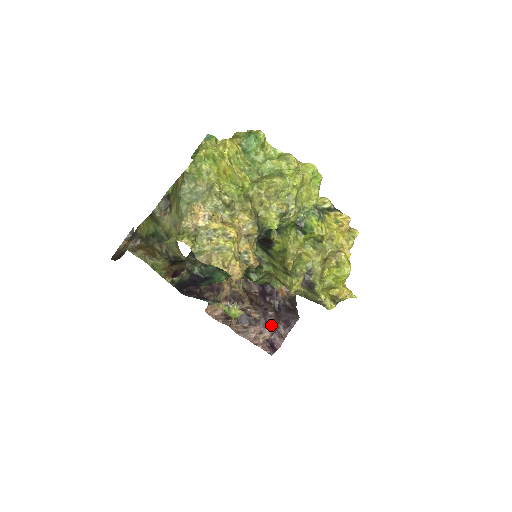
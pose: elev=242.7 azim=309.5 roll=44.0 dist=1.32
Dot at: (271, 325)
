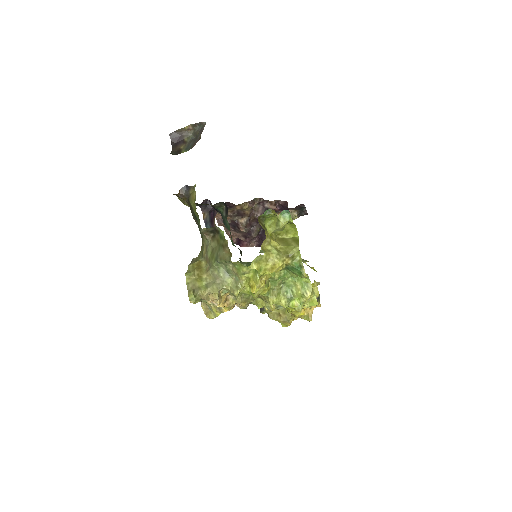
Dot at: (247, 239)
